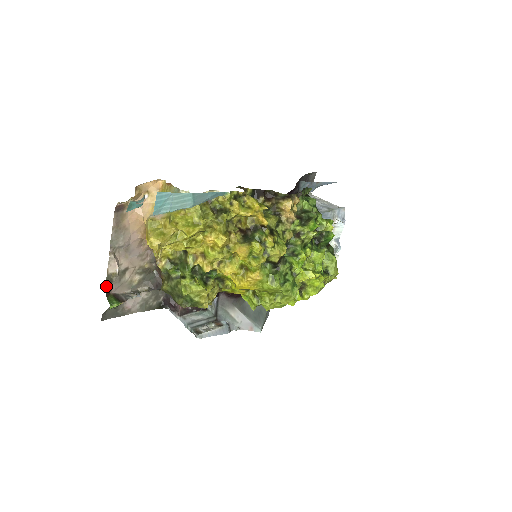
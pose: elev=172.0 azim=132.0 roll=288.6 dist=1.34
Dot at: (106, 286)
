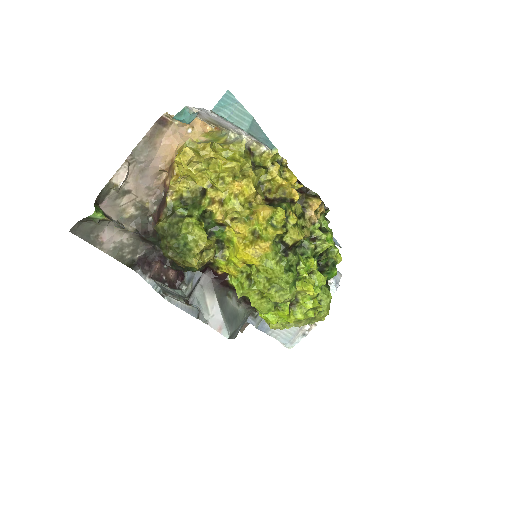
Dot at: (100, 193)
